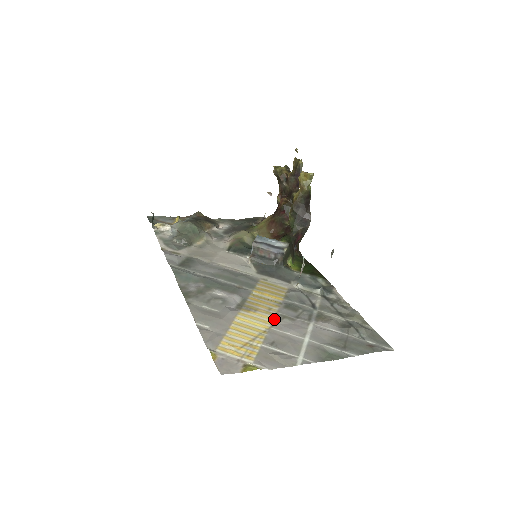
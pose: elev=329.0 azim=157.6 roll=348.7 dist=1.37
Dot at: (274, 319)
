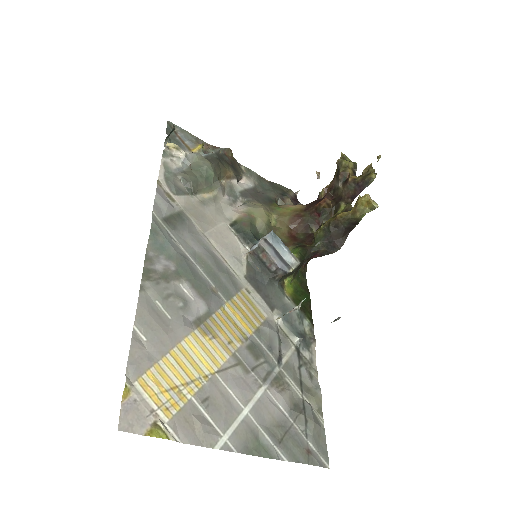
Dot at: (227, 361)
